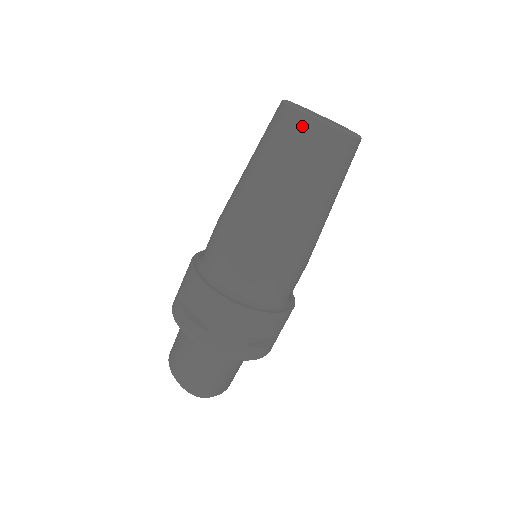
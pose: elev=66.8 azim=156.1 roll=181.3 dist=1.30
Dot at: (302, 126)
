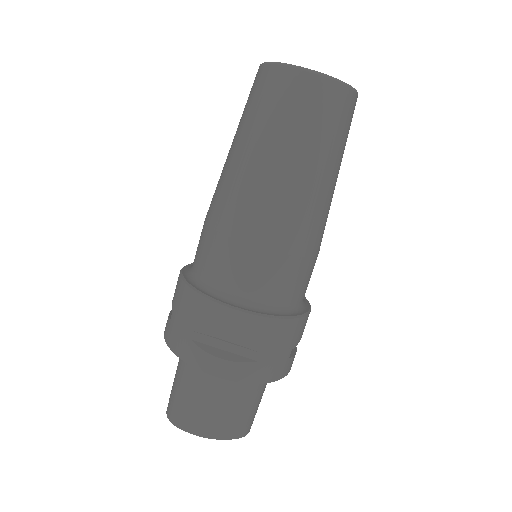
Dot at: (256, 77)
